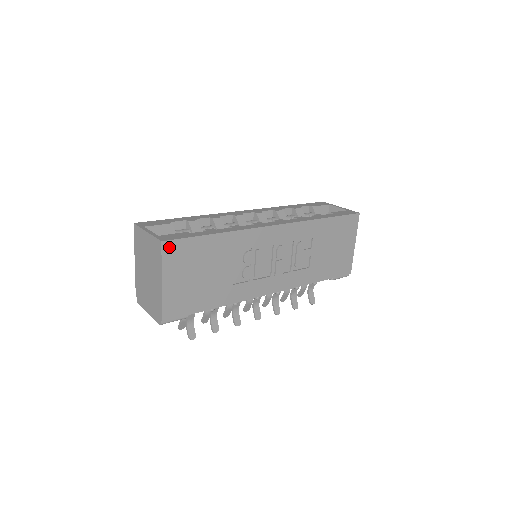
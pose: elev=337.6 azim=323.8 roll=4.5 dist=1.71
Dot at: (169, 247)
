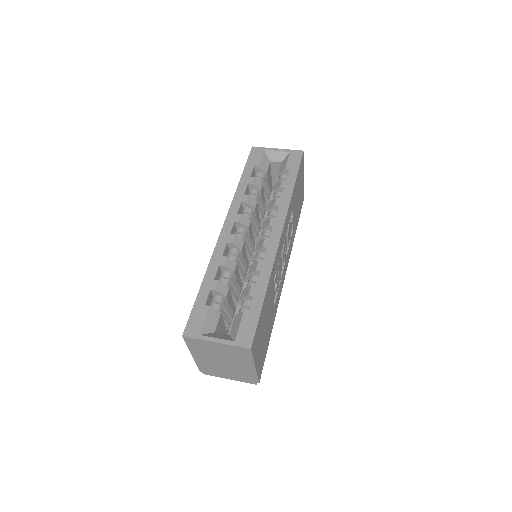
Dot at: (253, 344)
